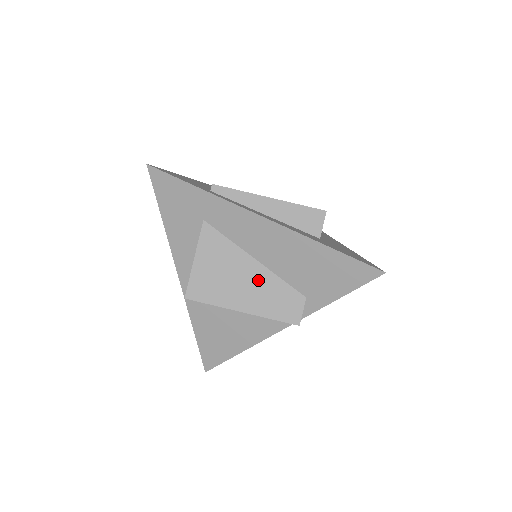
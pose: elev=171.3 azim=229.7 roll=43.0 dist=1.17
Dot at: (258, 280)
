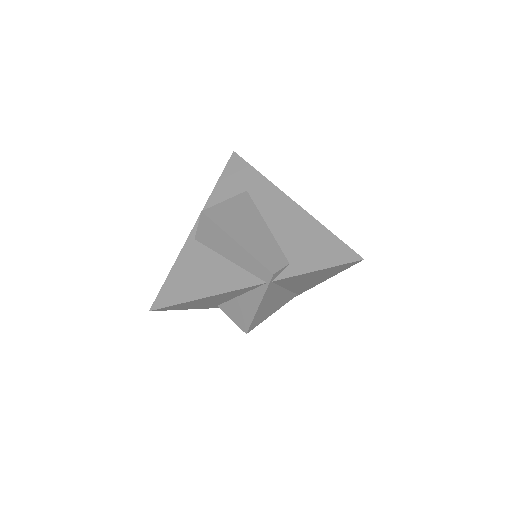
Dot at: (261, 235)
